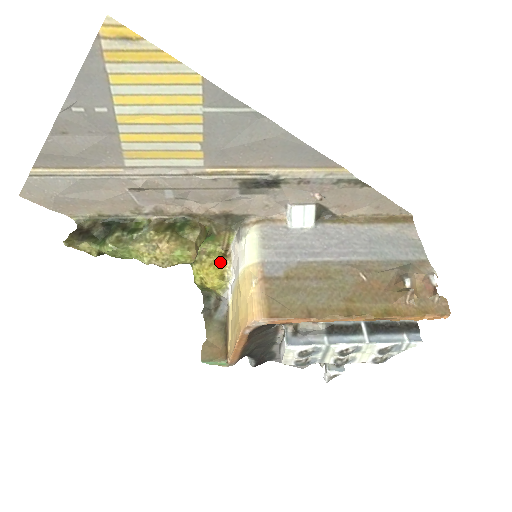
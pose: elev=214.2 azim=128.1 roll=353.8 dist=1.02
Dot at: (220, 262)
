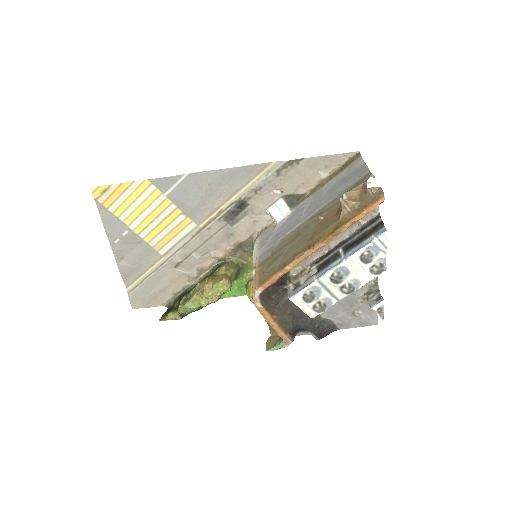
Dot at: occluded
